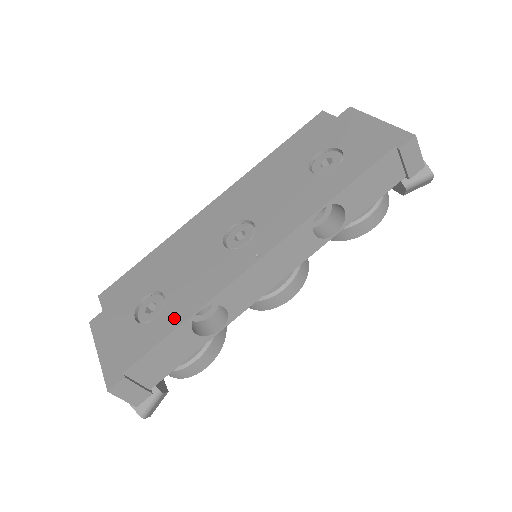
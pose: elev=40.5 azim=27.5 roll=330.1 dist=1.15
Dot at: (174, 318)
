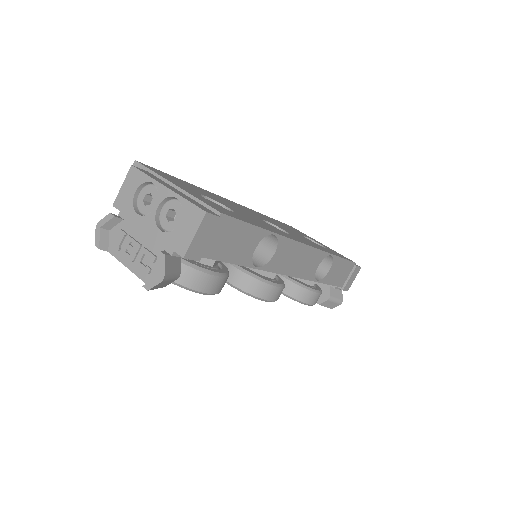
Dot at: occluded
